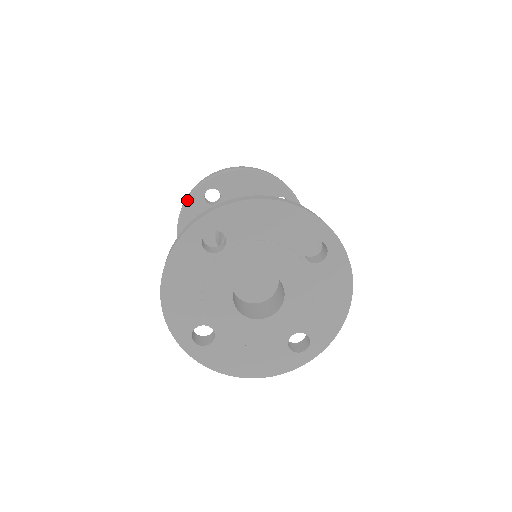
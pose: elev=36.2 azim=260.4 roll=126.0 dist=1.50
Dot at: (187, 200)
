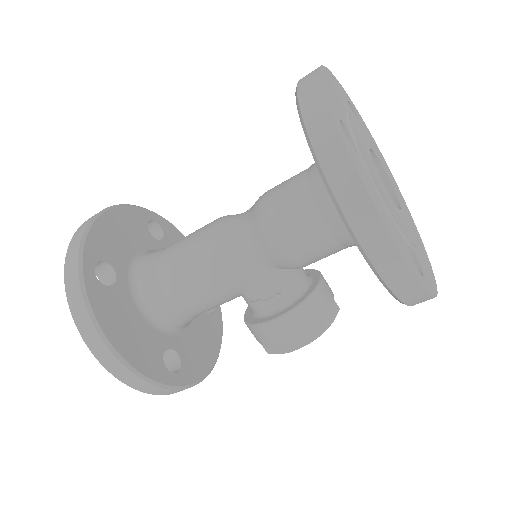
Dot at: (131, 205)
